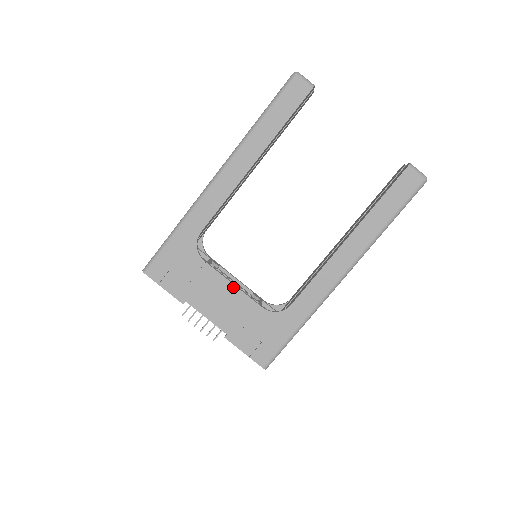
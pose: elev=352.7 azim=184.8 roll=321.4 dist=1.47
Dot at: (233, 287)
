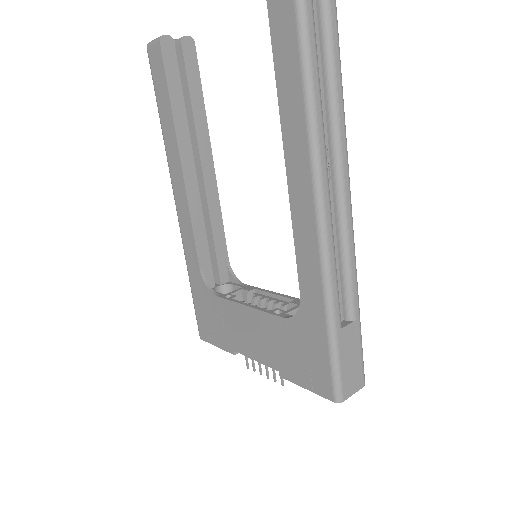
Dot at: (249, 309)
